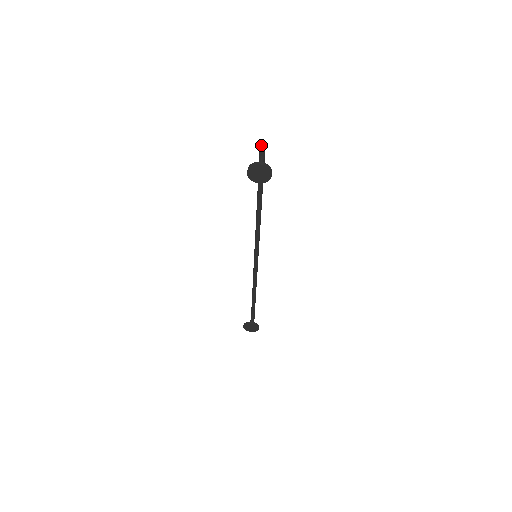
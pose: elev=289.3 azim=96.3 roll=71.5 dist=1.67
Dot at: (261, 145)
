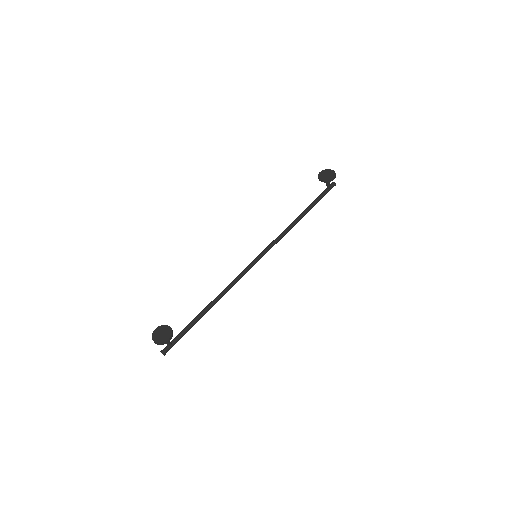
Dot at: (333, 183)
